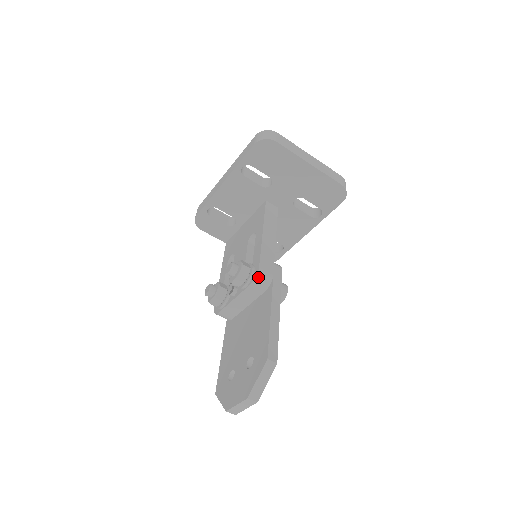
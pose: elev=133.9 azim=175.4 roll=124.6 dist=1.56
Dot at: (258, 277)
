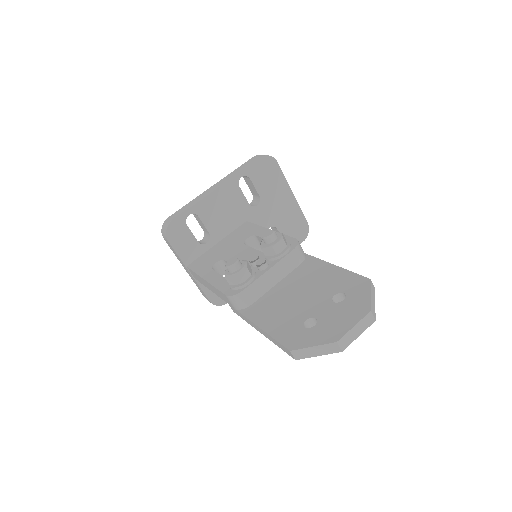
Dot at: (299, 245)
